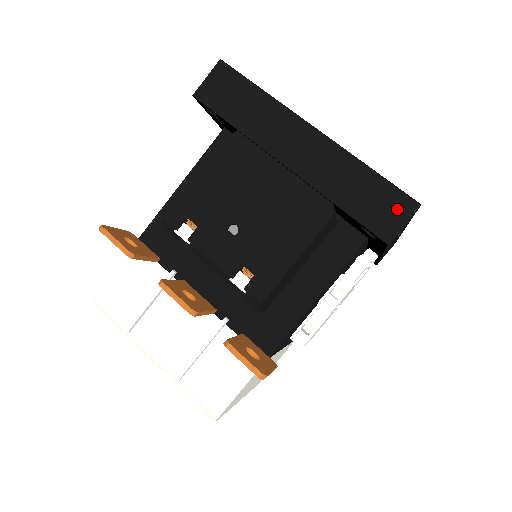
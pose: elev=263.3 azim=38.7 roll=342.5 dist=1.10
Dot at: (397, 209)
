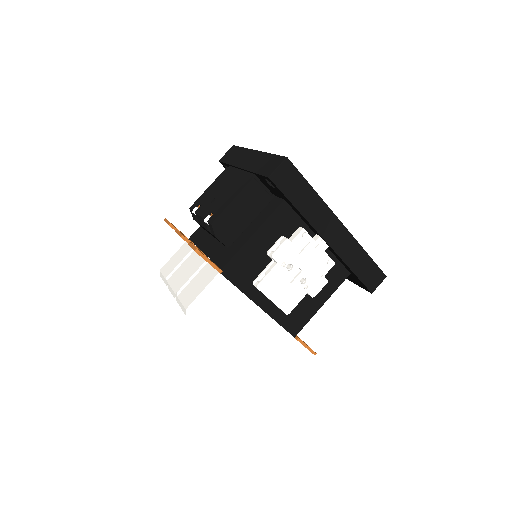
Dot at: (277, 163)
